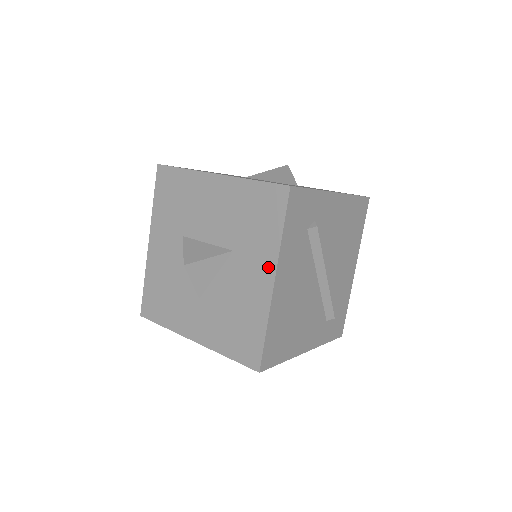
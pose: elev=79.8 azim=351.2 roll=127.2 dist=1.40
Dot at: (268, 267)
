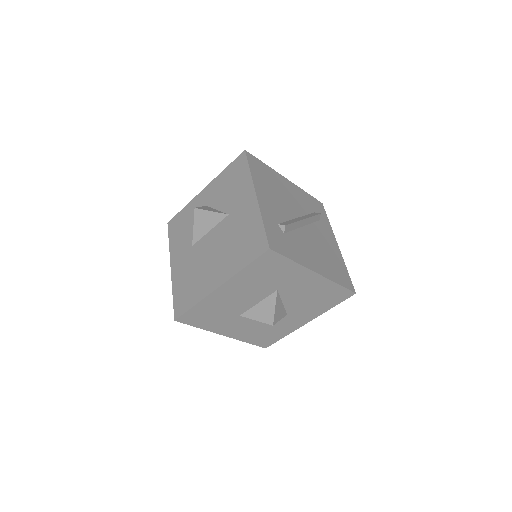
Dot at: (305, 274)
